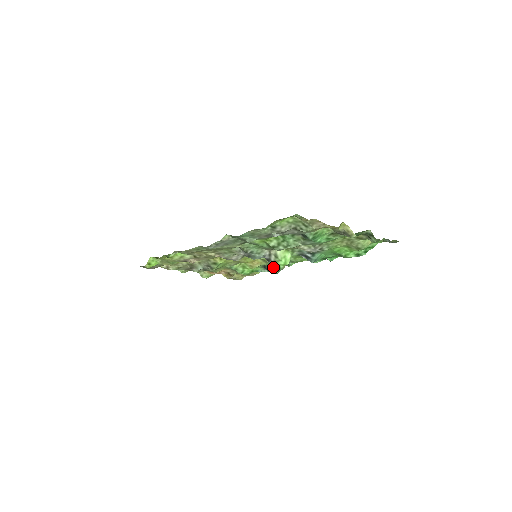
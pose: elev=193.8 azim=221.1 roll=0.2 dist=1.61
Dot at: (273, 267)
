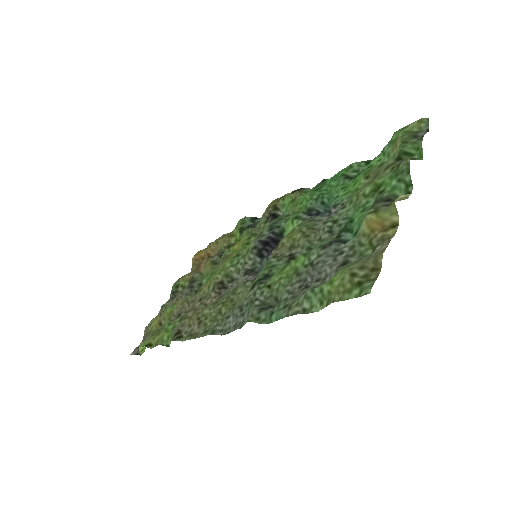
Dot at: occluded
